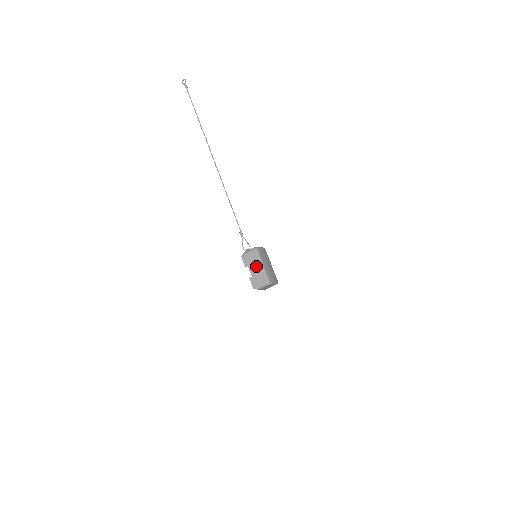
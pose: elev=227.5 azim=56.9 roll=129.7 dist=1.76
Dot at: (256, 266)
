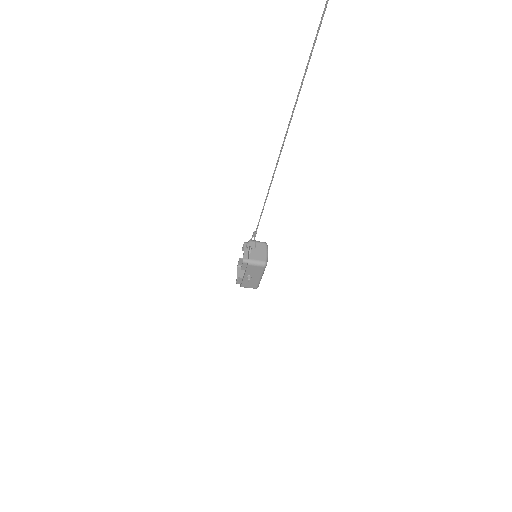
Dot at: (254, 277)
